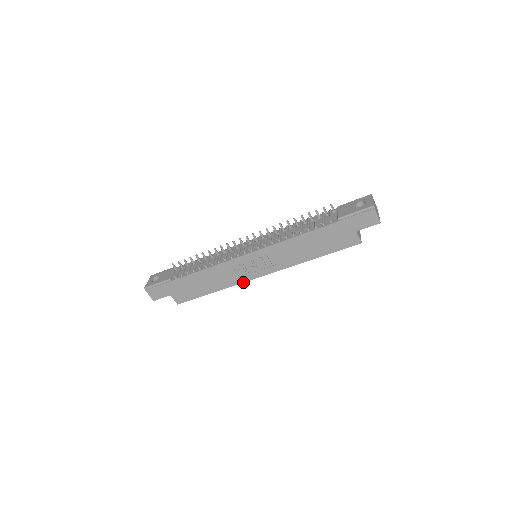
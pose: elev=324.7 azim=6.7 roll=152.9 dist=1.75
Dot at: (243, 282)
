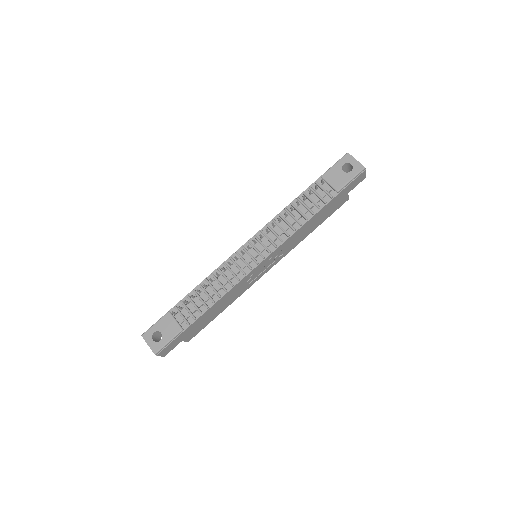
Dot at: occluded
